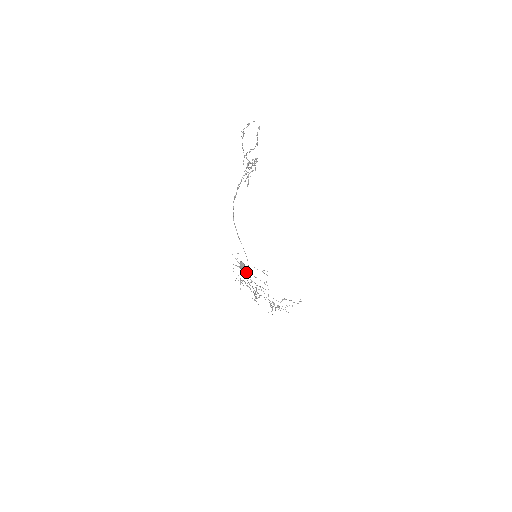
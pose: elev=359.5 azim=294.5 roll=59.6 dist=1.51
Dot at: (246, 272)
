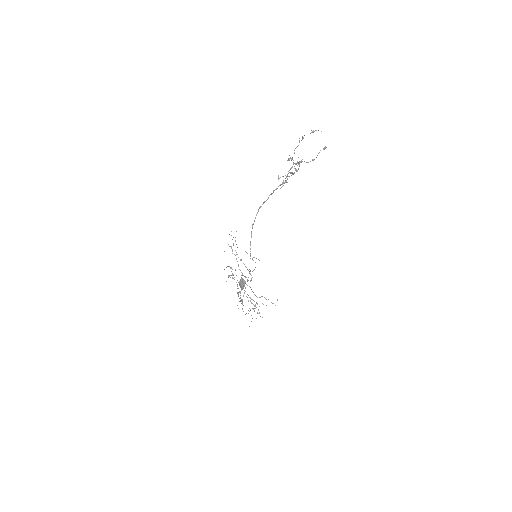
Dot at: (236, 254)
